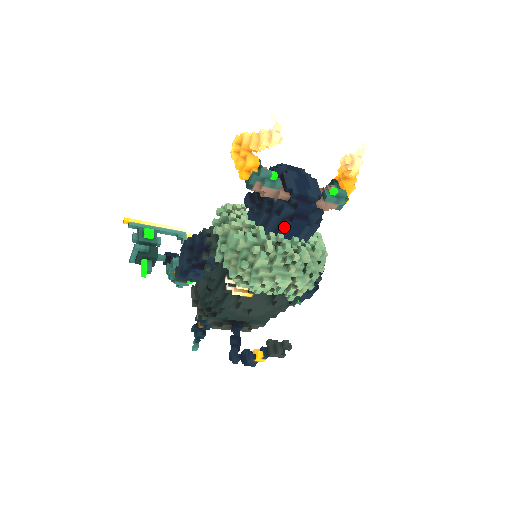
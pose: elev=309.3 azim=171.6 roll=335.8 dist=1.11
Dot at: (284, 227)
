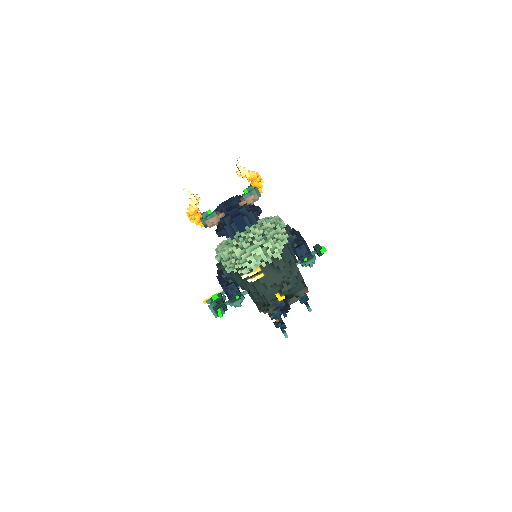
Dot at: (234, 227)
